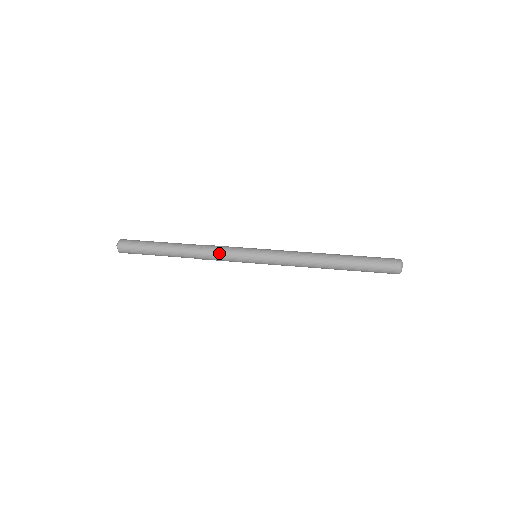
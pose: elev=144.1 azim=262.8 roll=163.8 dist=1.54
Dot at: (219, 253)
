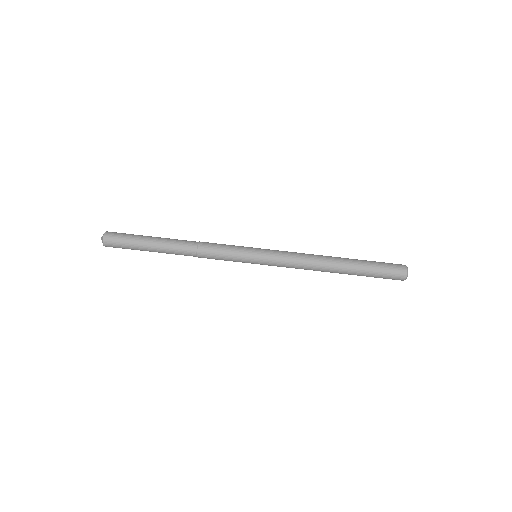
Dot at: occluded
